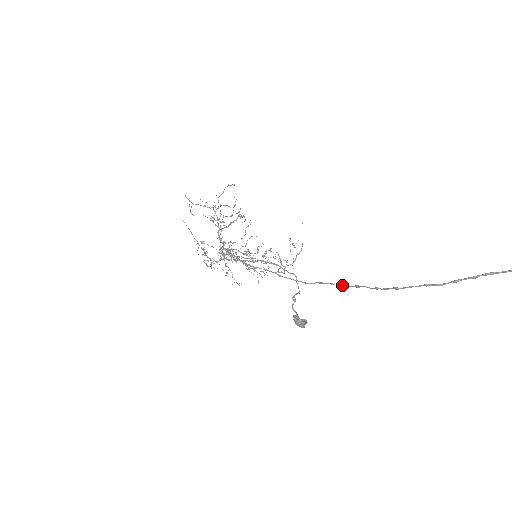
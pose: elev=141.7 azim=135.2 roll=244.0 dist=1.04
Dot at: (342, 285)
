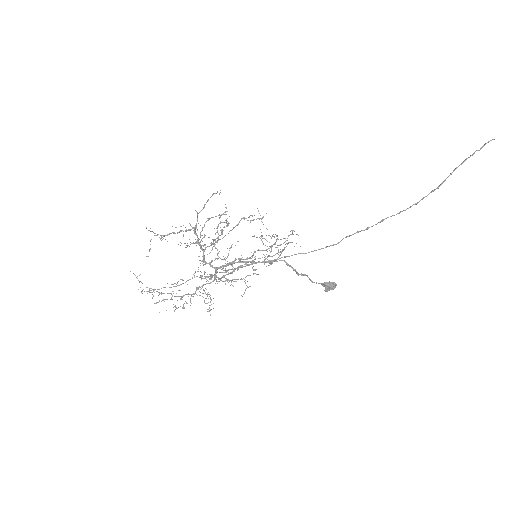
Dot at: (368, 227)
